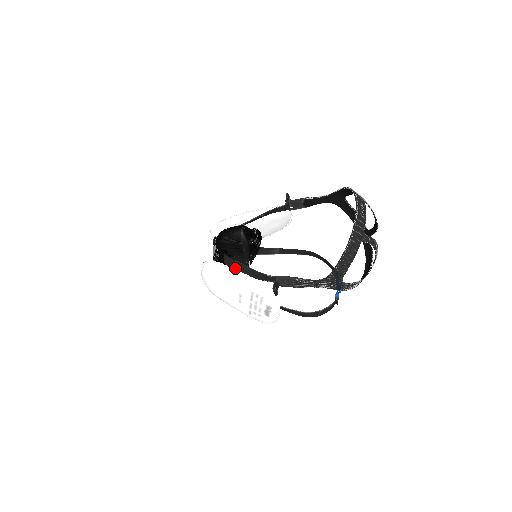
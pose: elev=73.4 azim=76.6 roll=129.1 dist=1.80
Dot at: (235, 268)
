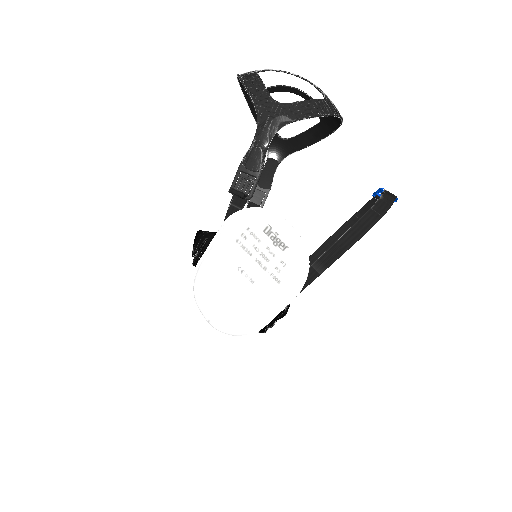
Dot at: occluded
